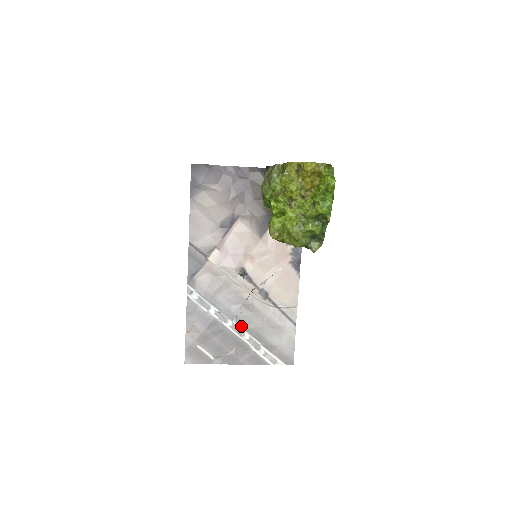
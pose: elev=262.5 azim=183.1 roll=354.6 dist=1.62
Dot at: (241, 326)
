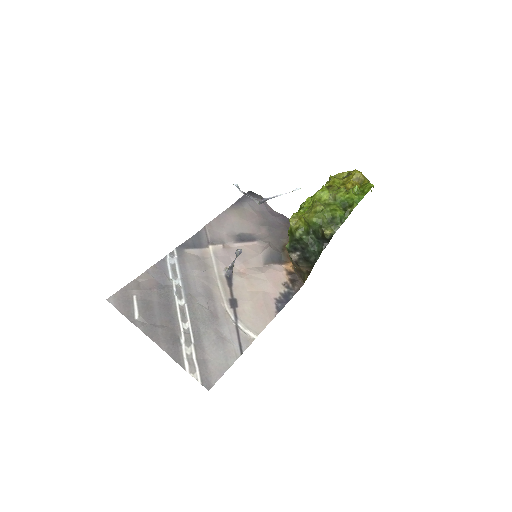
Dot at: (190, 312)
